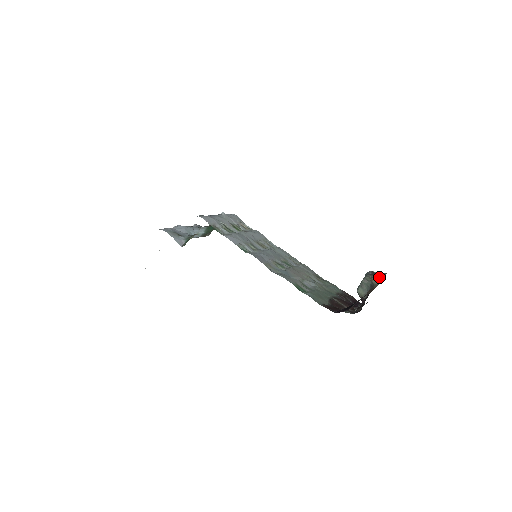
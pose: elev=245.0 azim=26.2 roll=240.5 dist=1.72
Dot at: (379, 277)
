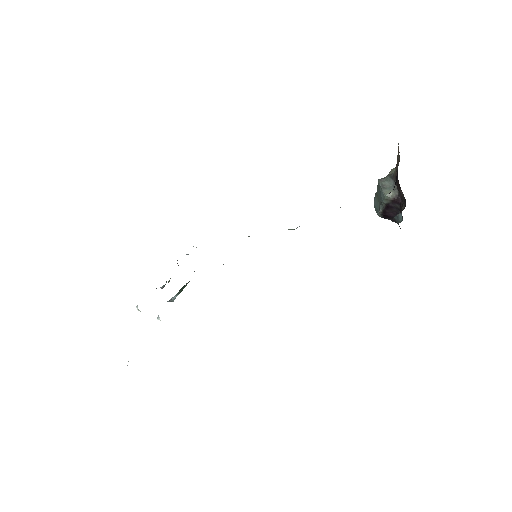
Dot at: occluded
